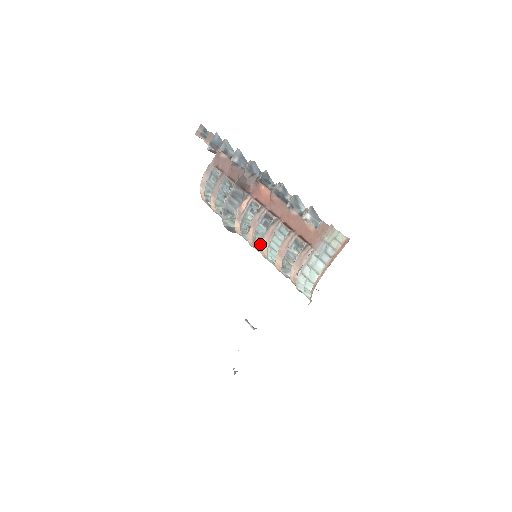
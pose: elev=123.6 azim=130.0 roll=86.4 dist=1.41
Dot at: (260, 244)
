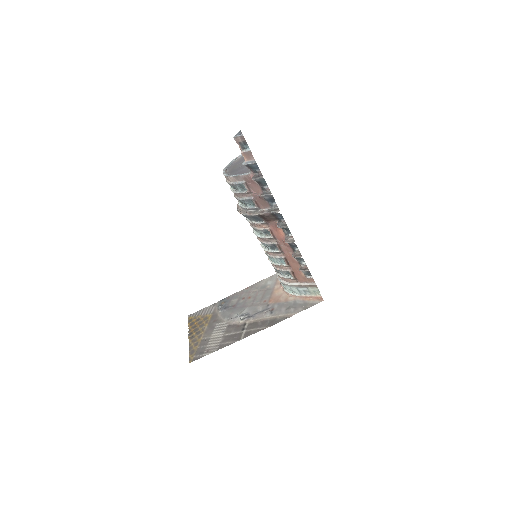
Dot at: occluded
